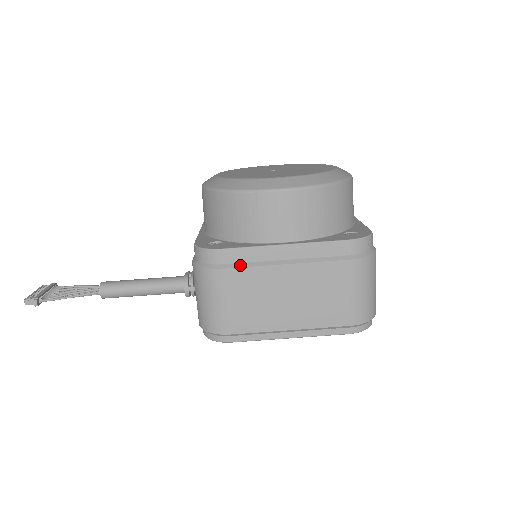
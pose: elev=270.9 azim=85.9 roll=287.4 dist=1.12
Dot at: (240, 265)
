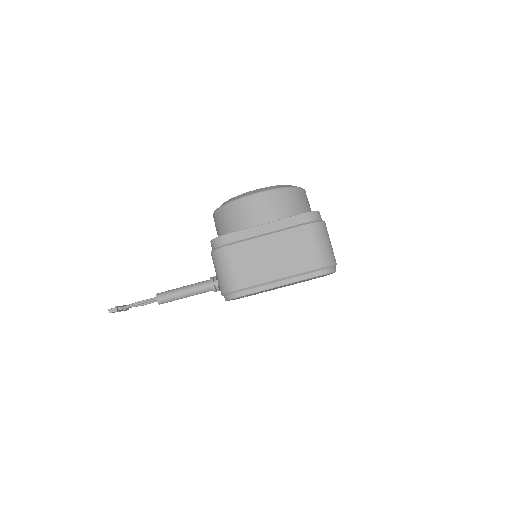
Dot at: (238, 242)
